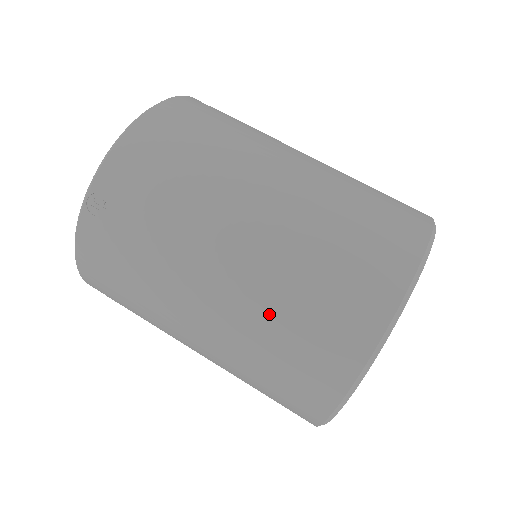
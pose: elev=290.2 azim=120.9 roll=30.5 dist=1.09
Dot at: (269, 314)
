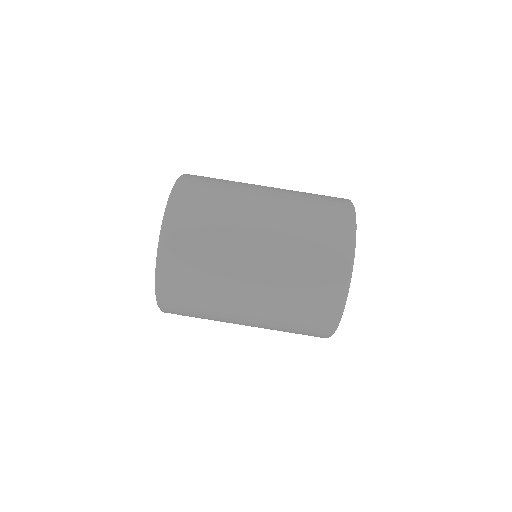
Dot at: occluded
